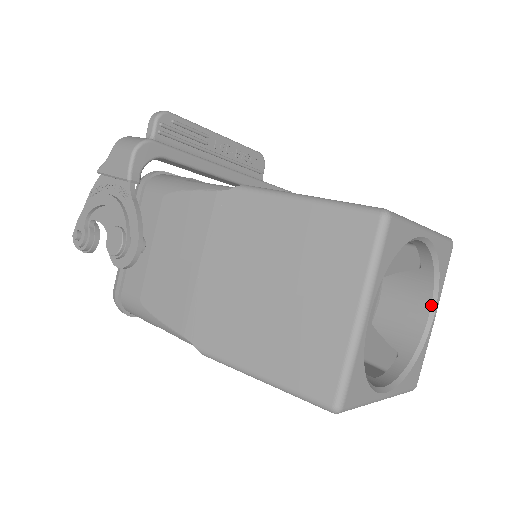
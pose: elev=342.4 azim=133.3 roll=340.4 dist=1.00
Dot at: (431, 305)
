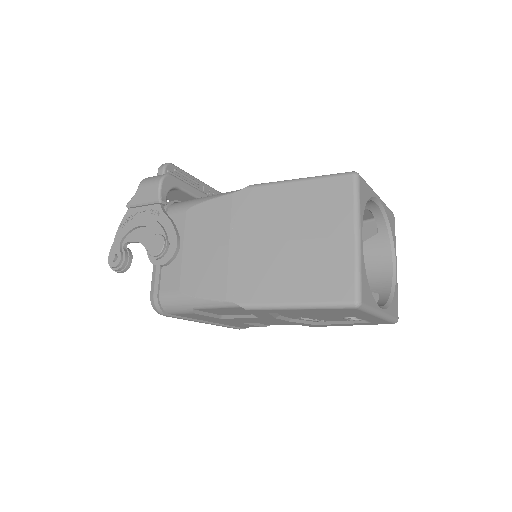
Dot at: (392, 257)
